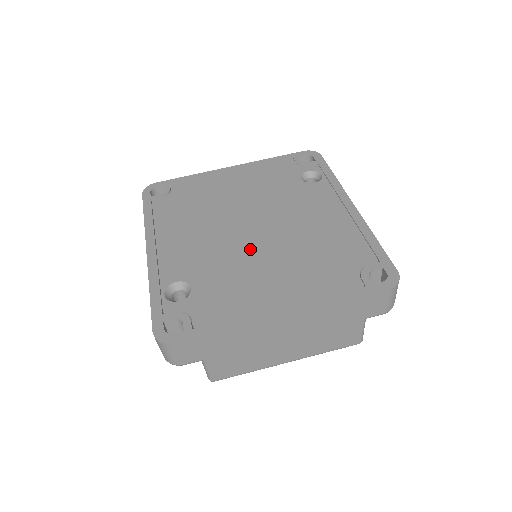
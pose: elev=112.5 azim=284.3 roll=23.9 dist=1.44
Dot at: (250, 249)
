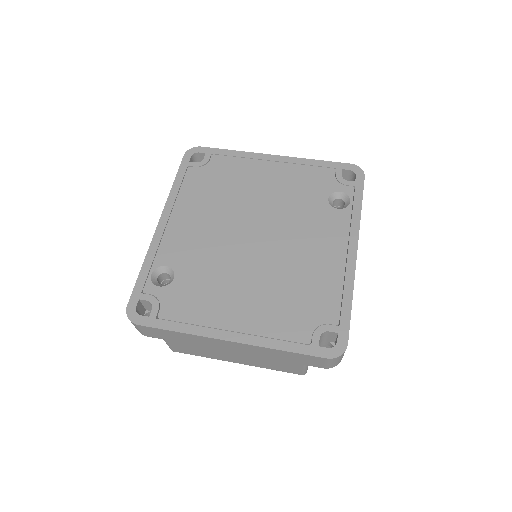
Dot at: (240, 260)
